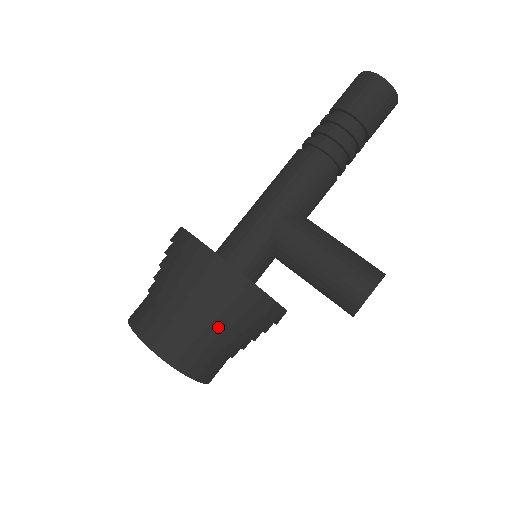
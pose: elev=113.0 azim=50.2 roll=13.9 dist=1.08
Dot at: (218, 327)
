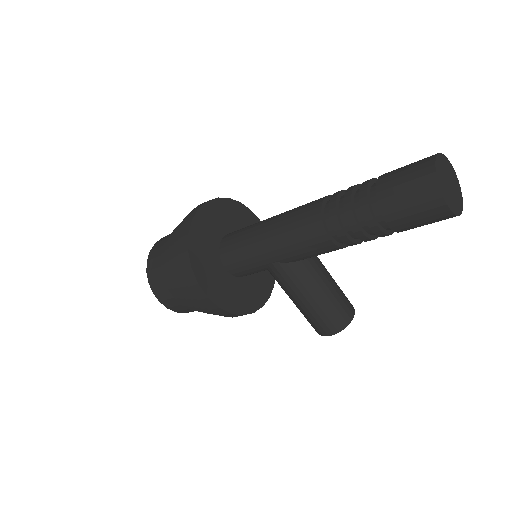
Dot at: occluded
